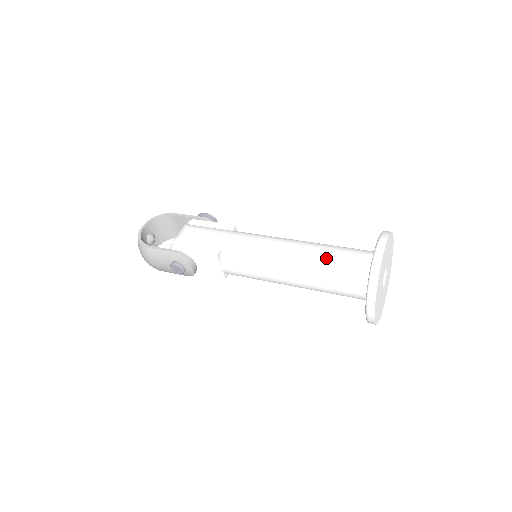
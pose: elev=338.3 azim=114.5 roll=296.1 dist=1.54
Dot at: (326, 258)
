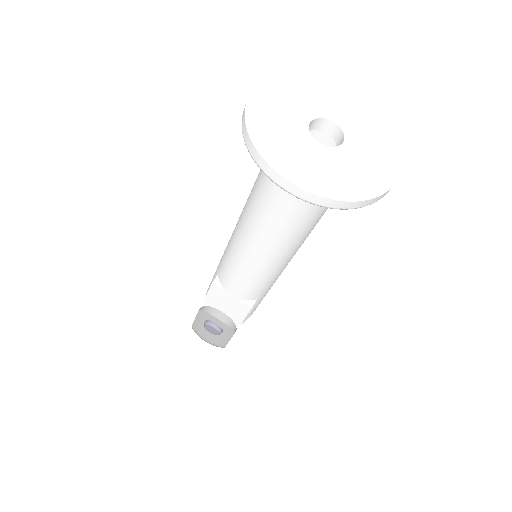
Dot at: (255, 181)
